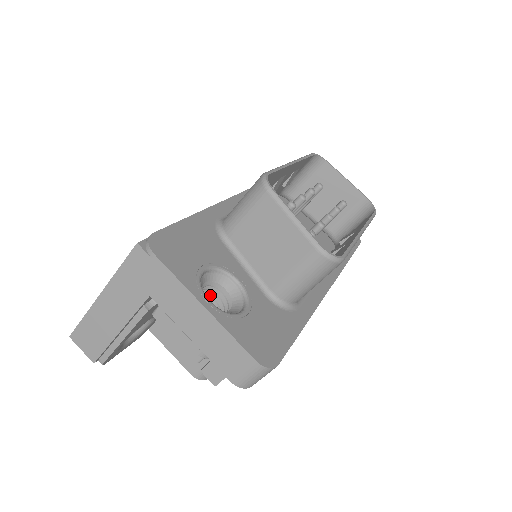
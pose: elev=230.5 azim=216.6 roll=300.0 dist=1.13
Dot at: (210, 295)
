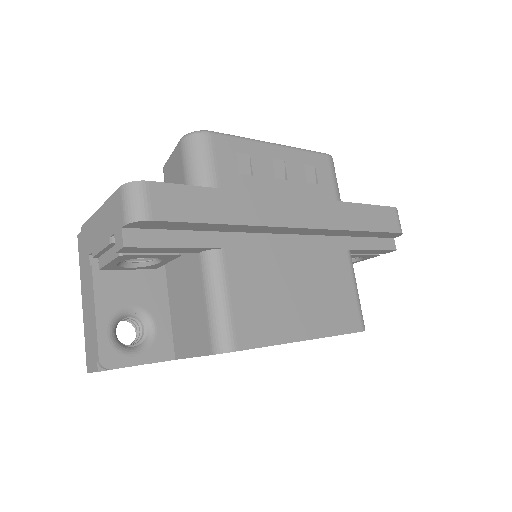
Dot at: occluded
